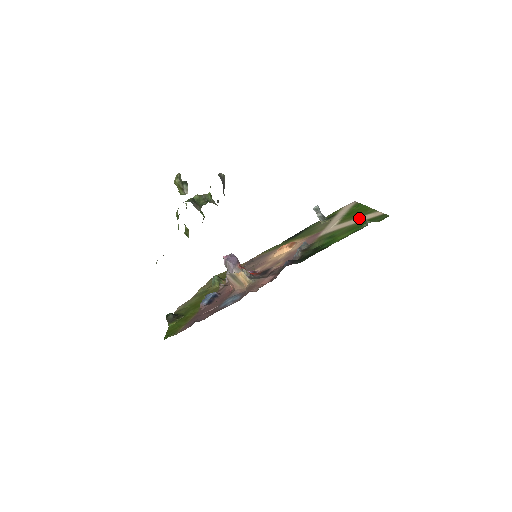
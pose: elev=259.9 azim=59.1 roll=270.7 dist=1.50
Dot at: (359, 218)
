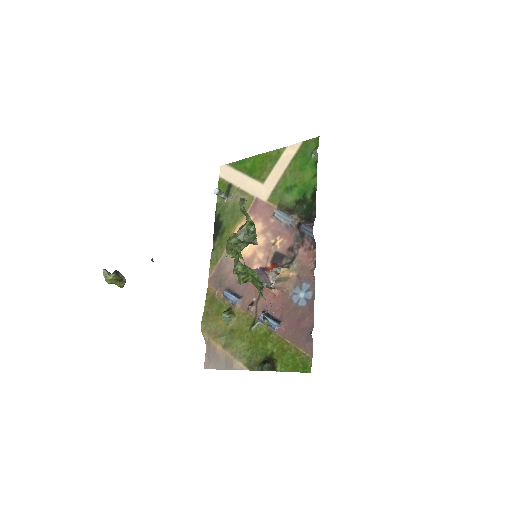
Dot at: (280, 162)
